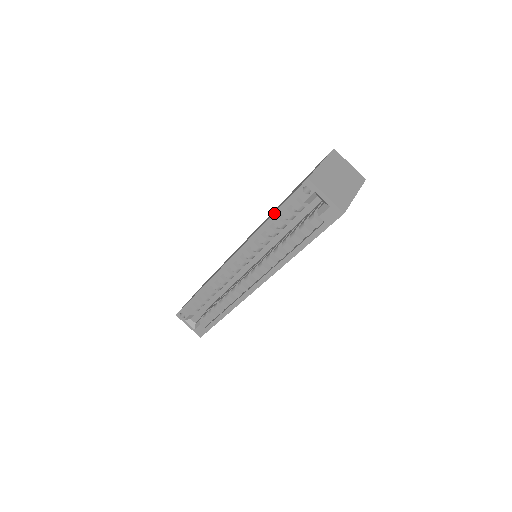
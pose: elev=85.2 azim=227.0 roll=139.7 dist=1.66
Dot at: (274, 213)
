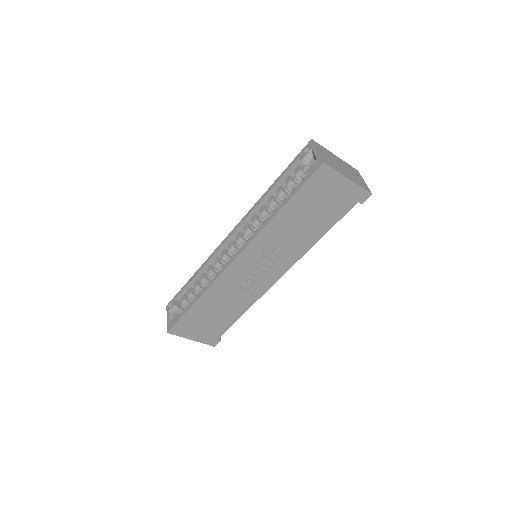
Dot at: (279, 177)
